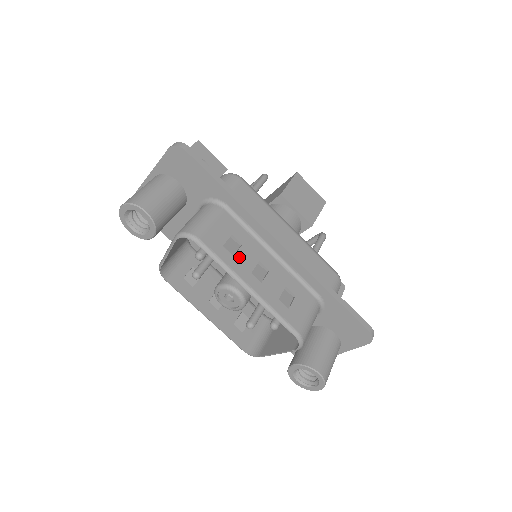
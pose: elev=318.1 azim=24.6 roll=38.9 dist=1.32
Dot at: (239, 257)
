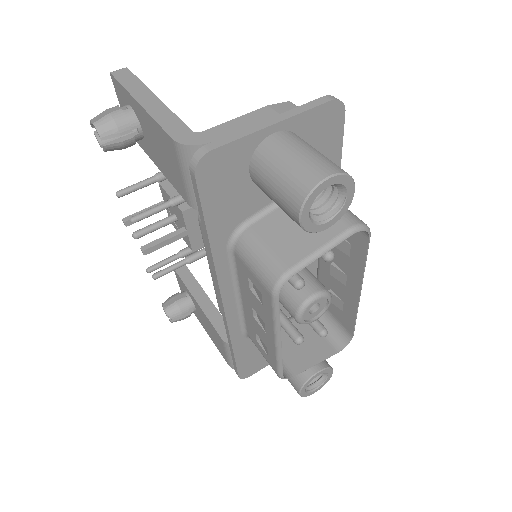
Dot at: occluded
